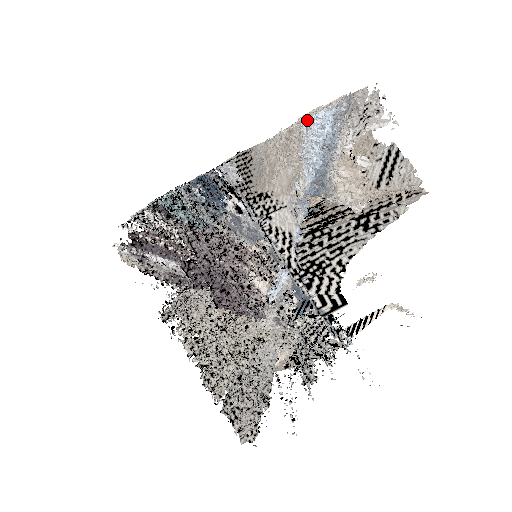
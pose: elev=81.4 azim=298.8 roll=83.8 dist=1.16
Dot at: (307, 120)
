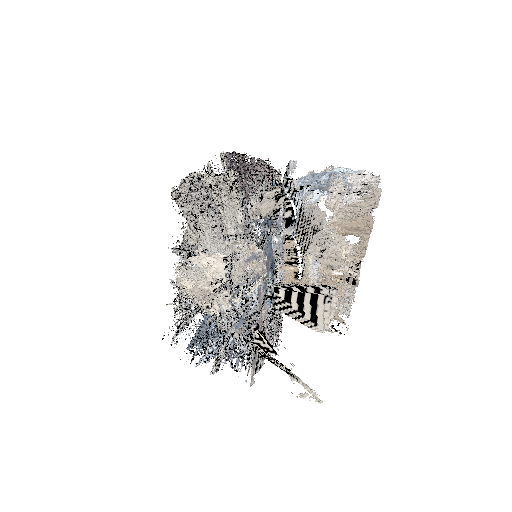
Dot at: (339, 167)
